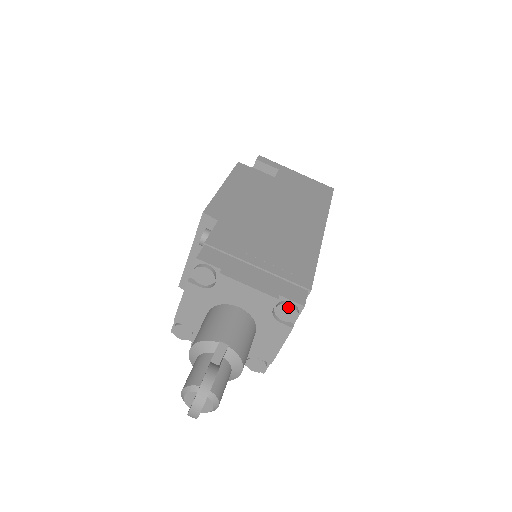
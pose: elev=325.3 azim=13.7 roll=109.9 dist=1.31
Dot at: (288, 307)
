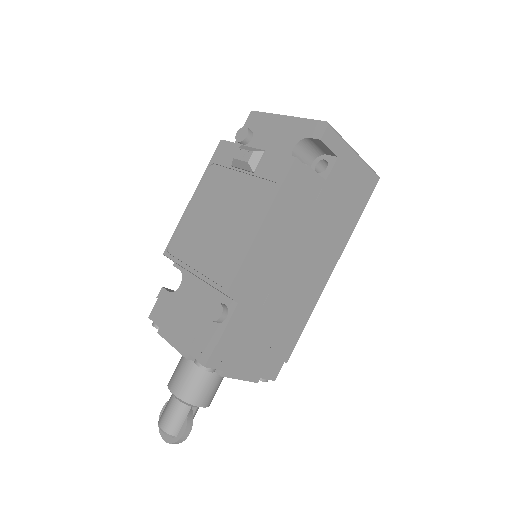
Dot at: (262, 380)
